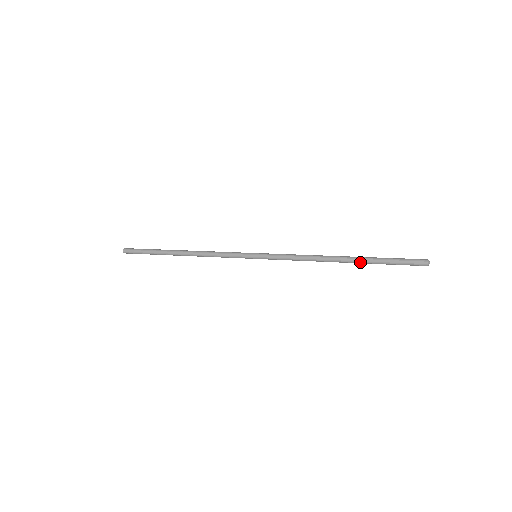
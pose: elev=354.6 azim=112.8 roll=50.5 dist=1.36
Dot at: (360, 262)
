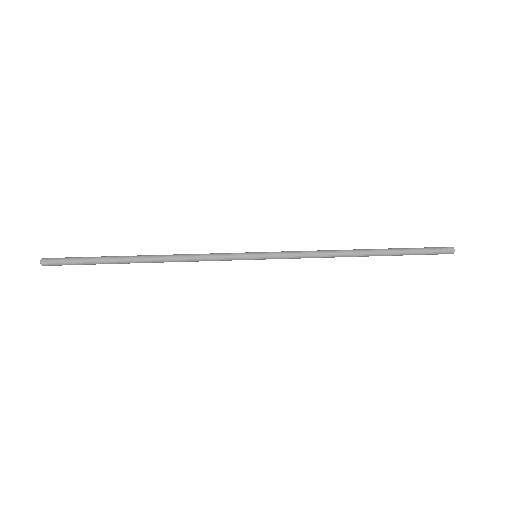
Dot at: occluded
